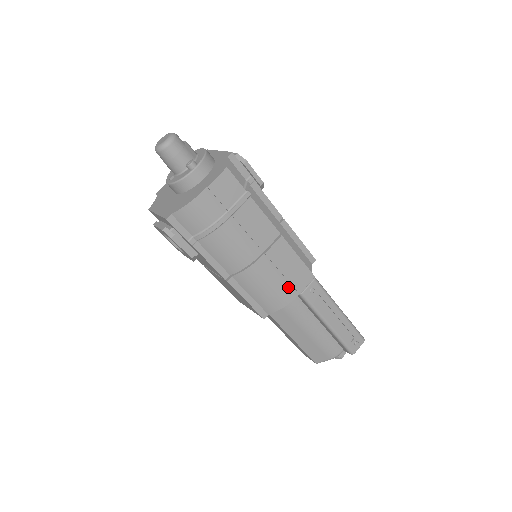
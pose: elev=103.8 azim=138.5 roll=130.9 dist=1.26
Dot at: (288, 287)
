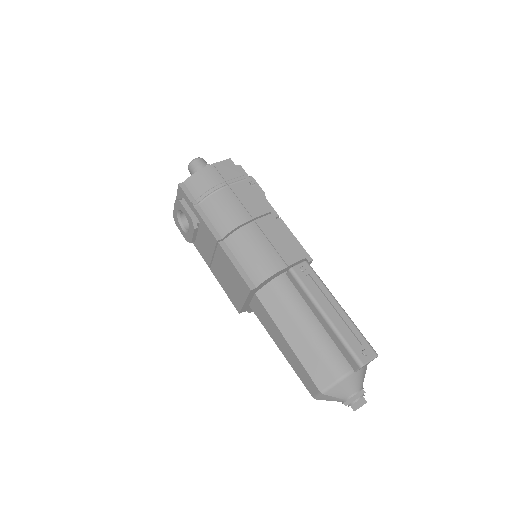
Dot at: (276, 256)
